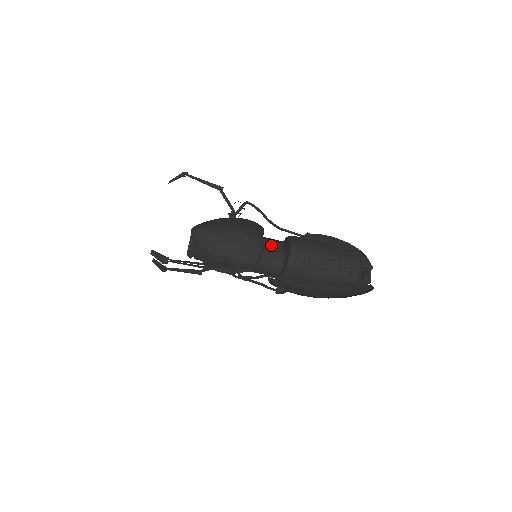
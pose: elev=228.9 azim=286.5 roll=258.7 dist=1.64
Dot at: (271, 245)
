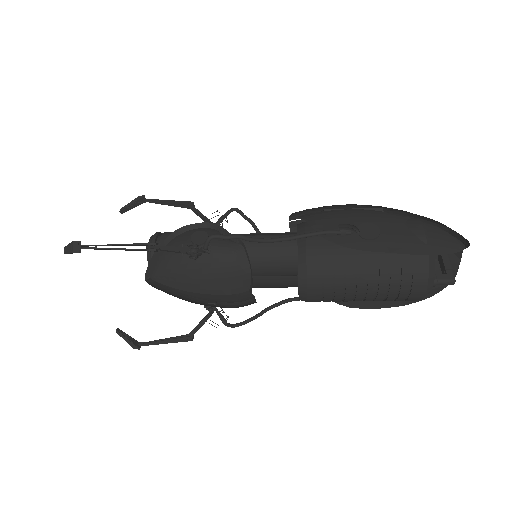
Dot at: (279, 233)
